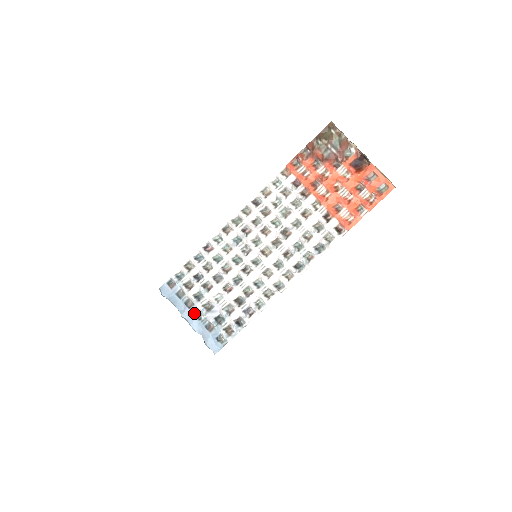
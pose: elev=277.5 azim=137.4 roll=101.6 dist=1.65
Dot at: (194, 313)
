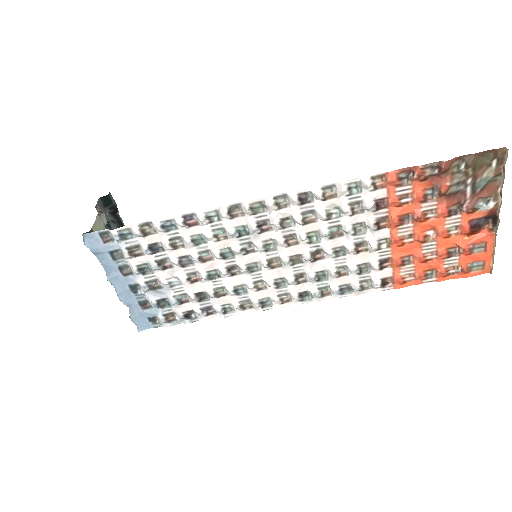
Dot at: (129, 283)
